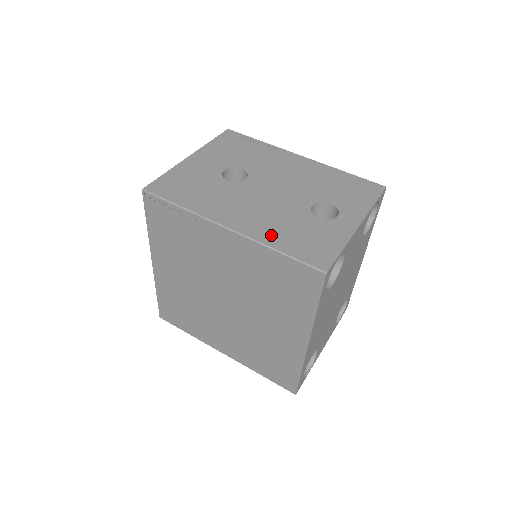
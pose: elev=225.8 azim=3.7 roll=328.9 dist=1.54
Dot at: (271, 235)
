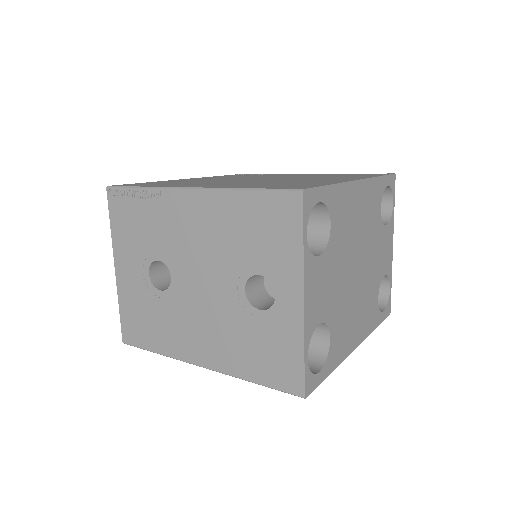
Dot at: (236, 362)
